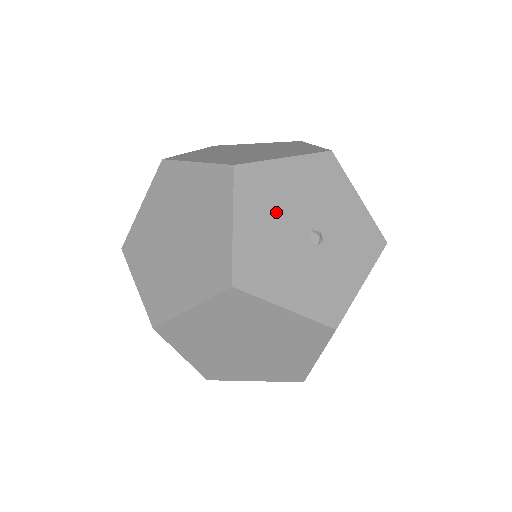
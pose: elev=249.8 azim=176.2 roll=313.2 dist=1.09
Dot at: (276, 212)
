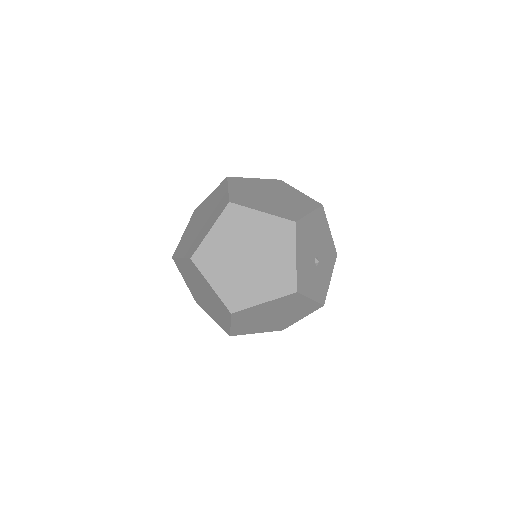
Dot at: (318, 234)
